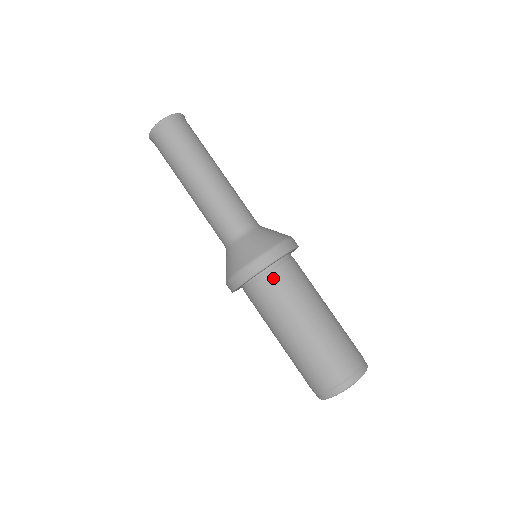
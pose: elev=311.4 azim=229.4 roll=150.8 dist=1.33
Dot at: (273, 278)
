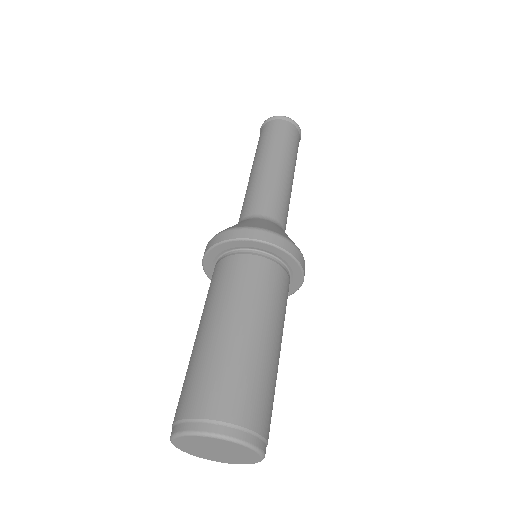
Dot at: (233, 261)
